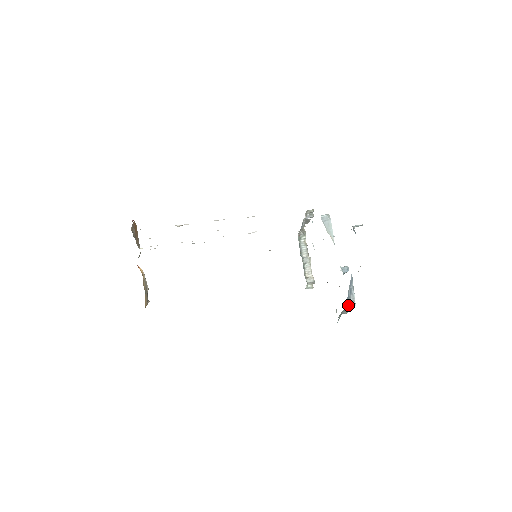
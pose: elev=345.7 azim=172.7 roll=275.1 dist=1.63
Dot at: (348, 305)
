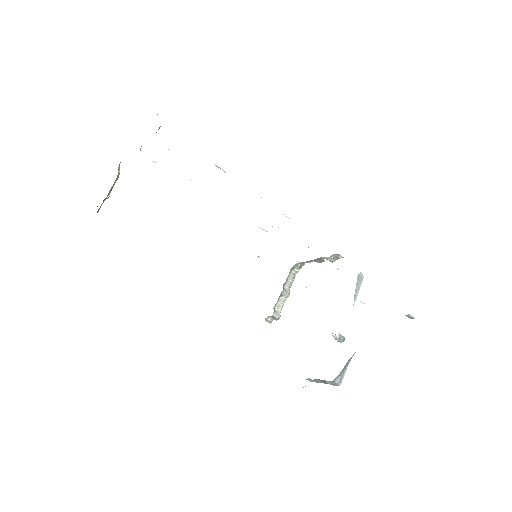
Dot at: (334, 381)
